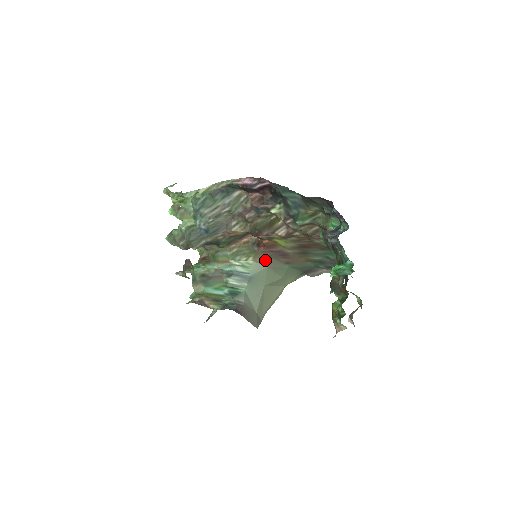
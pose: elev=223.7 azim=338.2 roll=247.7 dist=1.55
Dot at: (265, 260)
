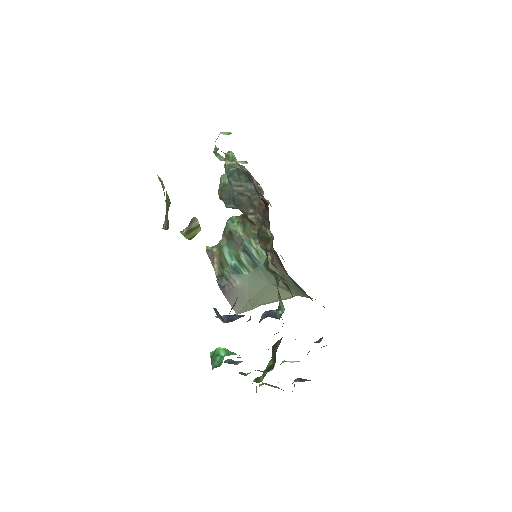
Dot at: (275, 262)
